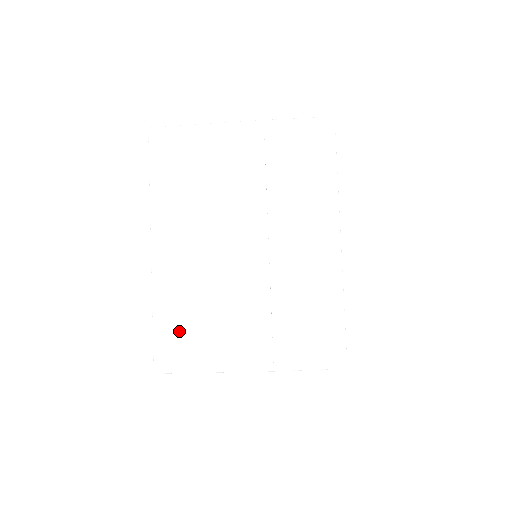
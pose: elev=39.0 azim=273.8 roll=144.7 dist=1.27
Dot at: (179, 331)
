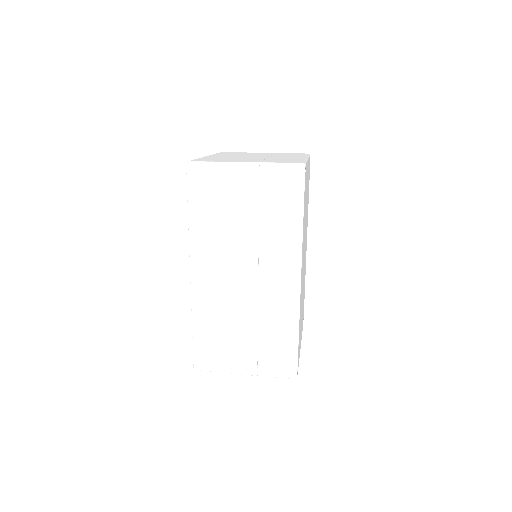
Dot at: occluded
